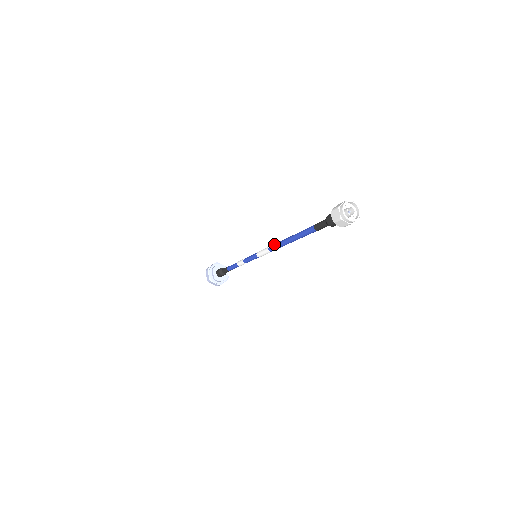
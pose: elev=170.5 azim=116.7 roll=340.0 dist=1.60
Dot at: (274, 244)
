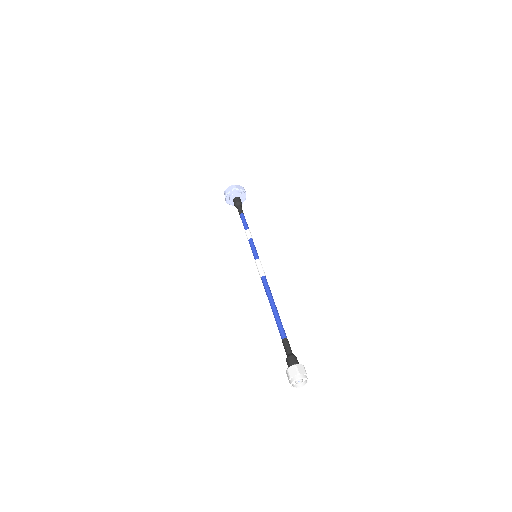
Dot at: (264, 285)
